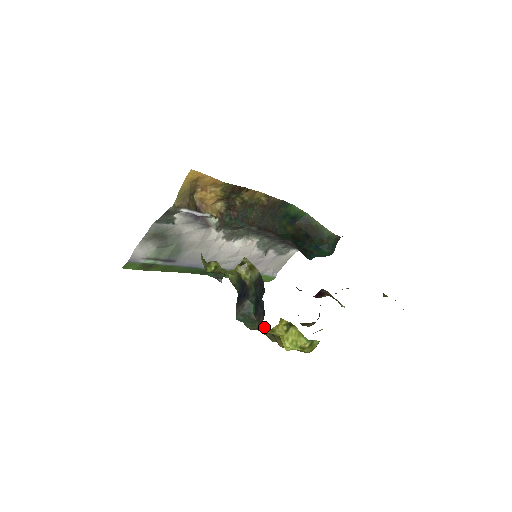
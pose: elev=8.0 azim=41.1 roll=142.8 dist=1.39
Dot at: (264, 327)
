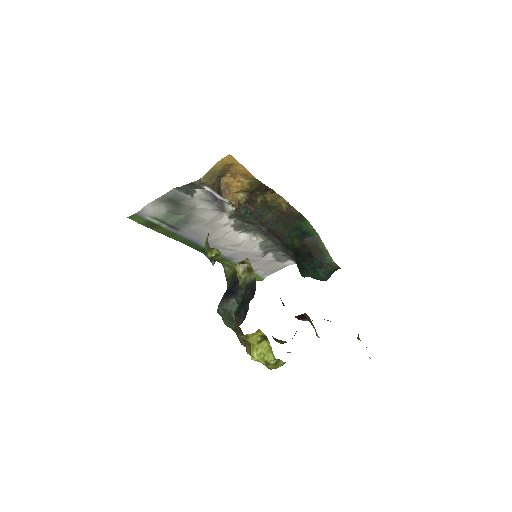
Dot at: (239, 329)
